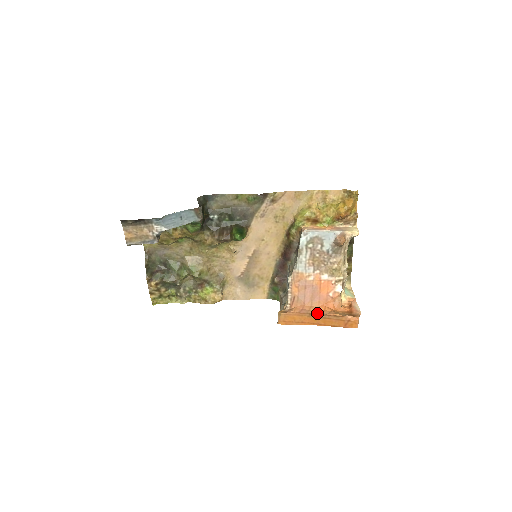
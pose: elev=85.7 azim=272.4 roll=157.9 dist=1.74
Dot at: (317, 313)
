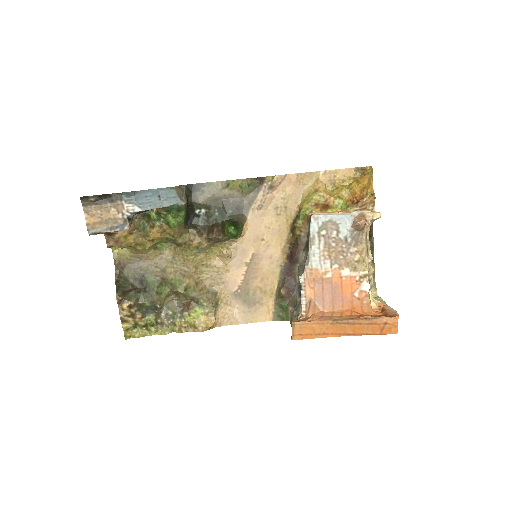
Dot at: (342, 318)
